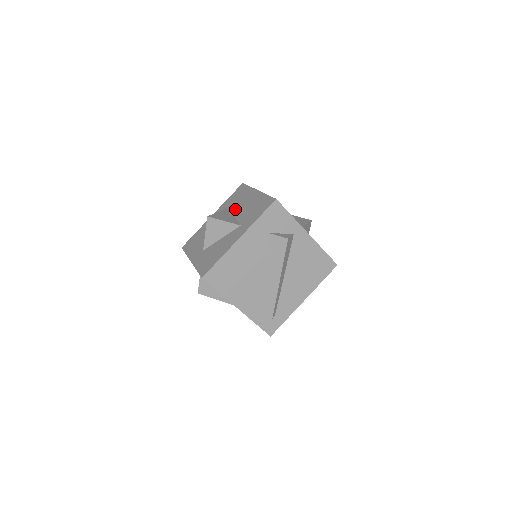
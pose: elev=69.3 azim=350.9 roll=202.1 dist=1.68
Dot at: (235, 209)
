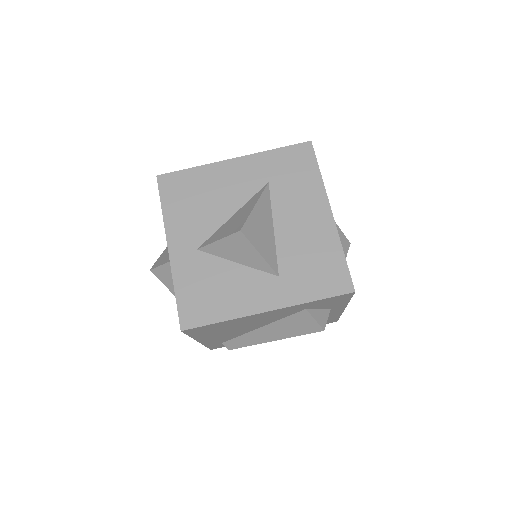
Dot at: (280, 209)
